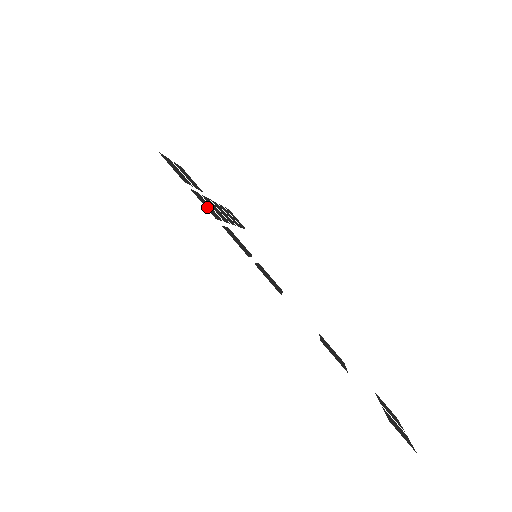
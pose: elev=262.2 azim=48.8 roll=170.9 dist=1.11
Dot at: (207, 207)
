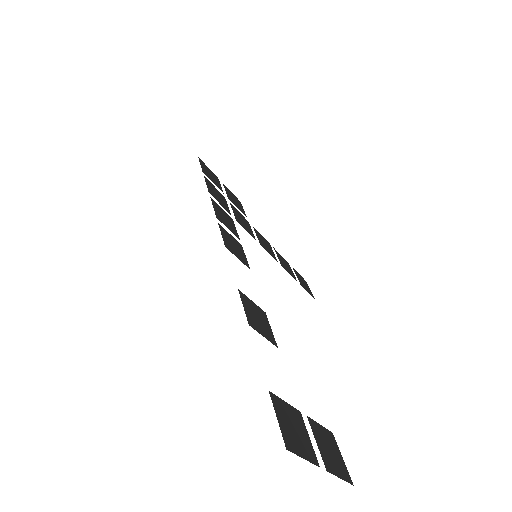
Dot at: (213, 191)
